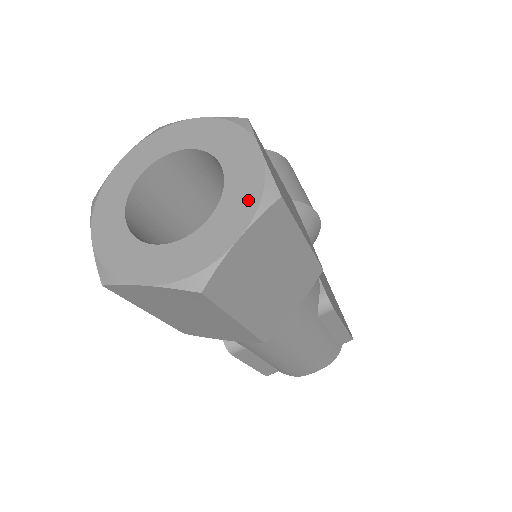
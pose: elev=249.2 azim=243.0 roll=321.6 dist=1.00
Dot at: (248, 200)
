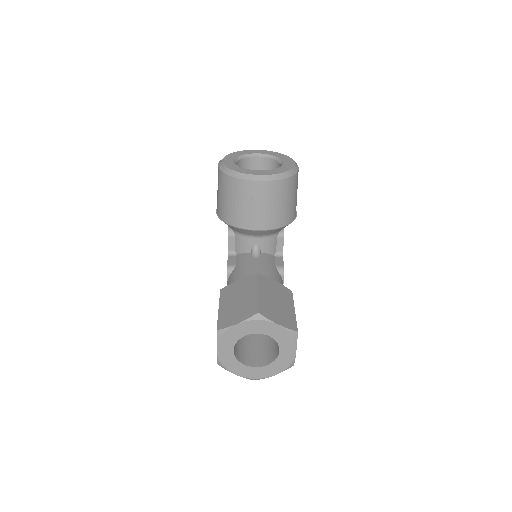
Dot at: (283, 366)
